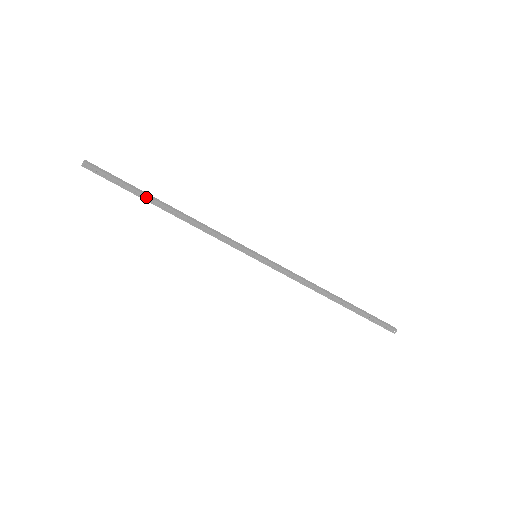
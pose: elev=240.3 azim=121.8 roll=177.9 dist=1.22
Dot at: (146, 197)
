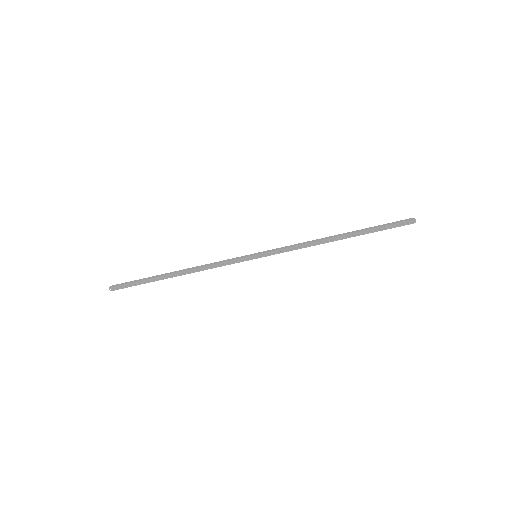
Dot at: (159, 278)
